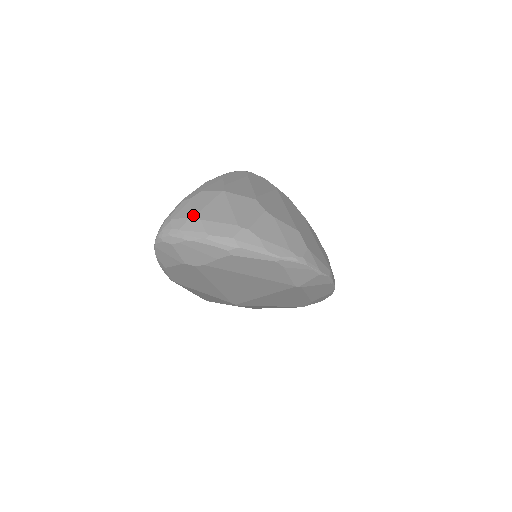
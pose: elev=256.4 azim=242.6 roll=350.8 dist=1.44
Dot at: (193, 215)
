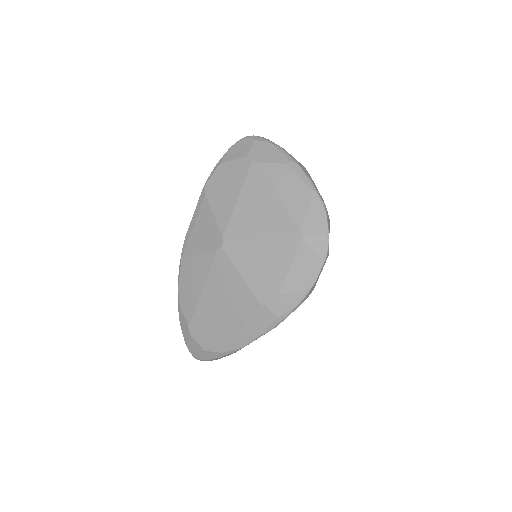
Dot at: occluded
